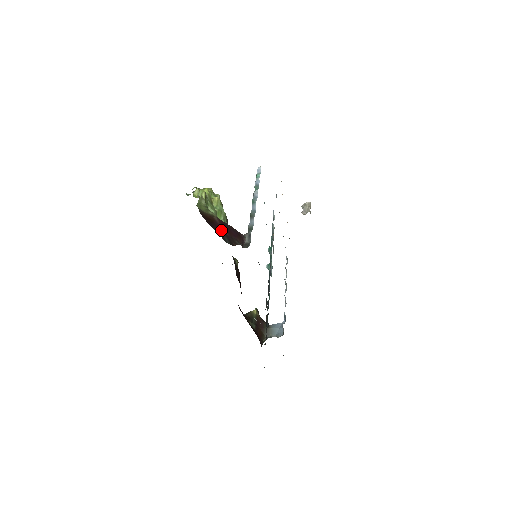
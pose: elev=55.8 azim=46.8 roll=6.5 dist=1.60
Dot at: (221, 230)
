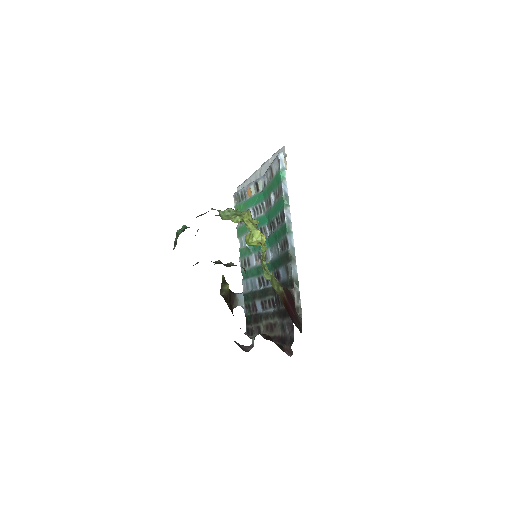
Dot at: (292, 313)
